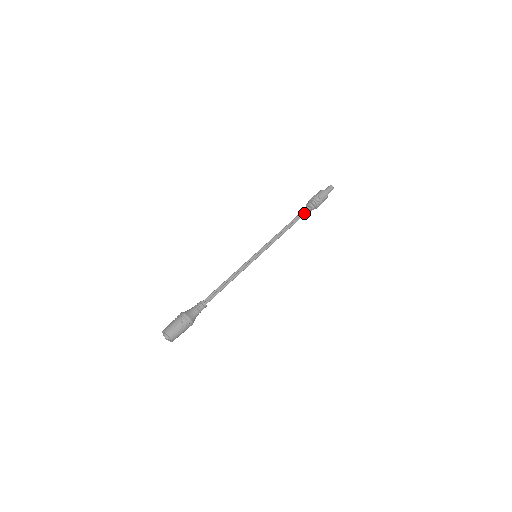
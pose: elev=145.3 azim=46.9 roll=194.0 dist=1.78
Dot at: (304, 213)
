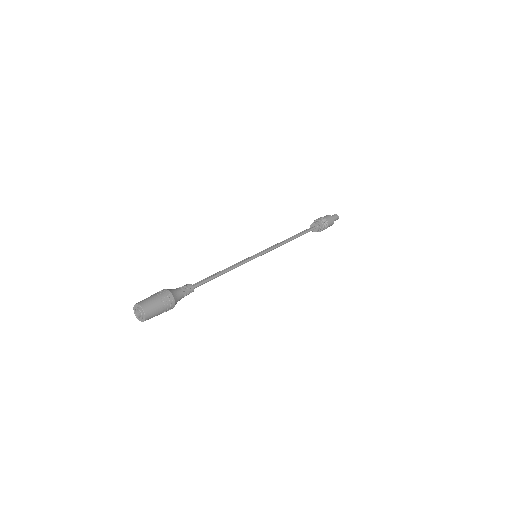
Dot at: (309, 229)
